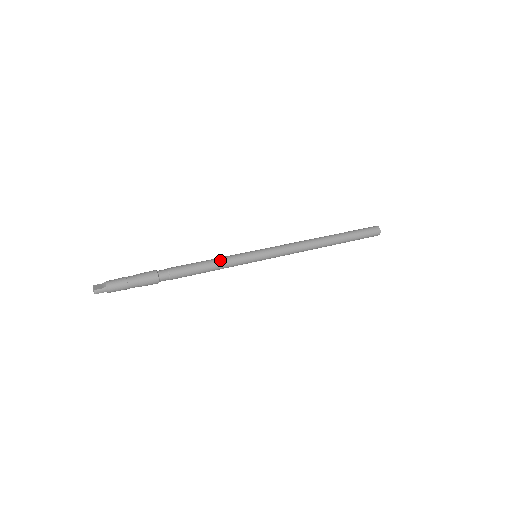
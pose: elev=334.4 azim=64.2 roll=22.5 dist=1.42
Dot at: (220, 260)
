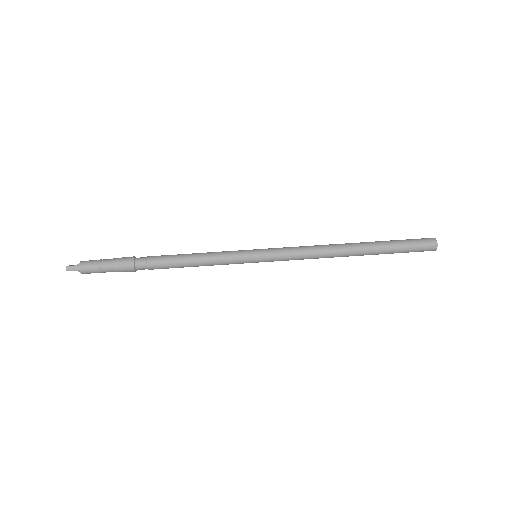
Dot at: (208, 253)
